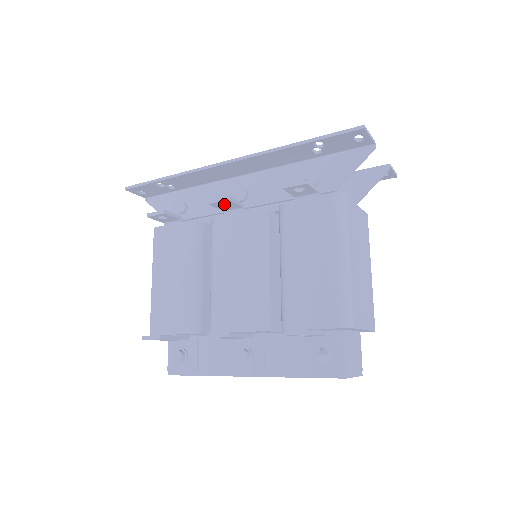
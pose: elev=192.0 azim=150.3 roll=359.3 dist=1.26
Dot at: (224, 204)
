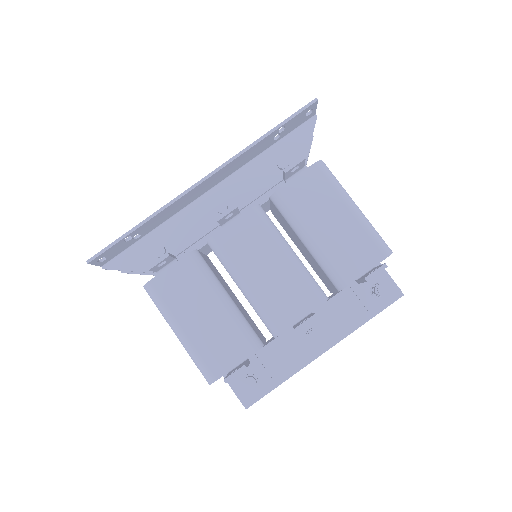
Dot at: occluded
